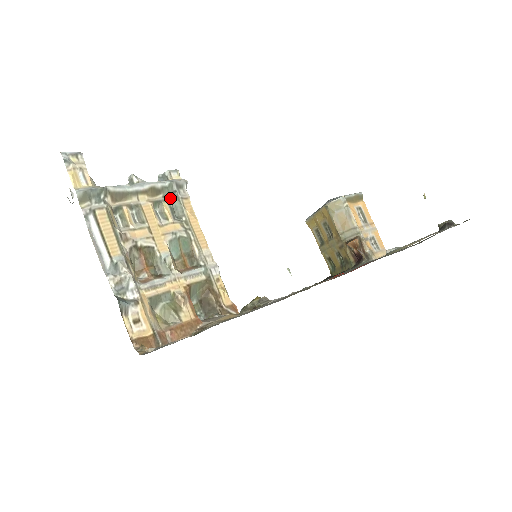
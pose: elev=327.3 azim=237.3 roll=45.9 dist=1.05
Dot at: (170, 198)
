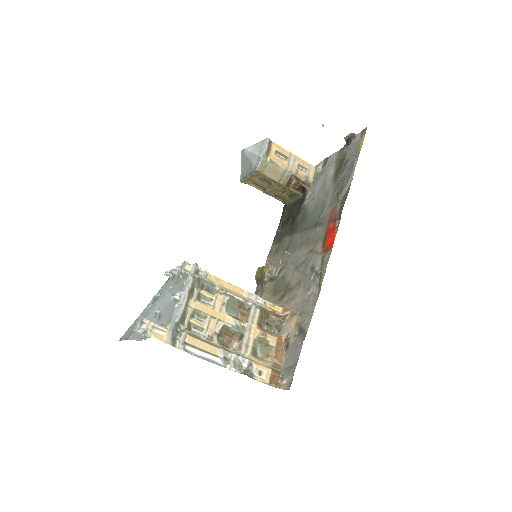
Dot at: (200, 285)
